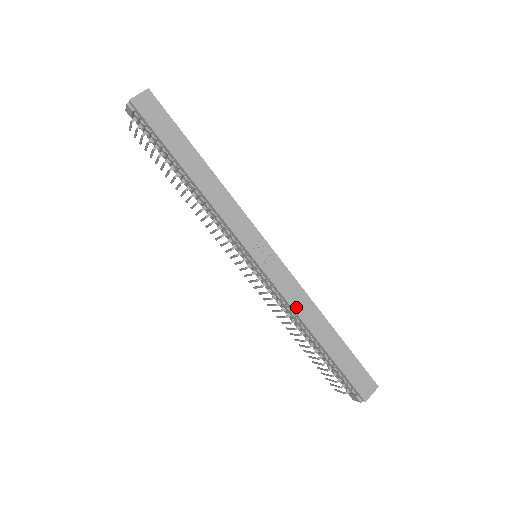
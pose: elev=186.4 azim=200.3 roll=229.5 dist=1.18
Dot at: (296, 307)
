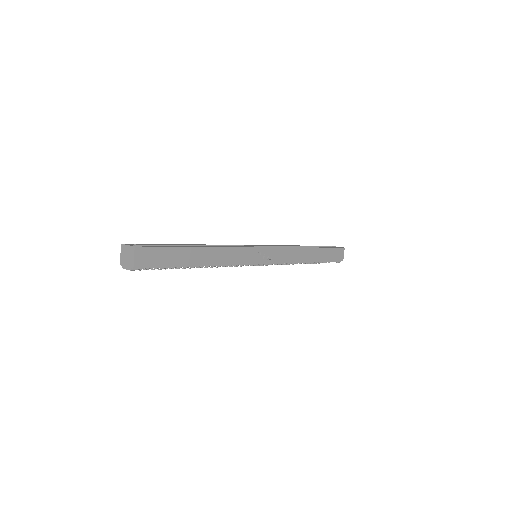
Dot at: (294, 260)
